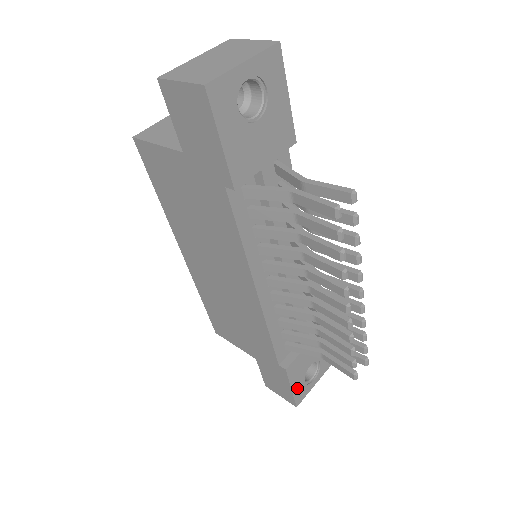
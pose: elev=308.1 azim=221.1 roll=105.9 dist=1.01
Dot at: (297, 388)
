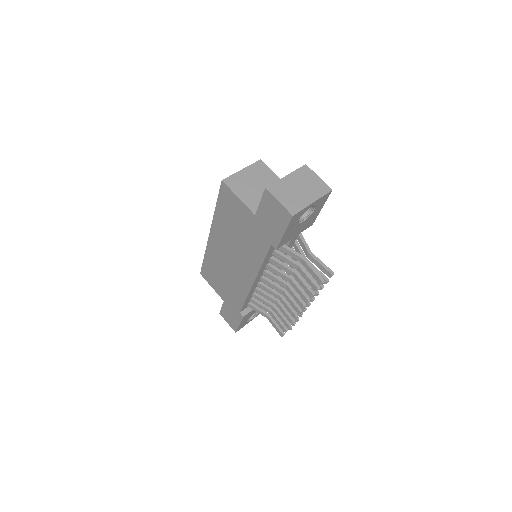
Dot at: (242, 324)
